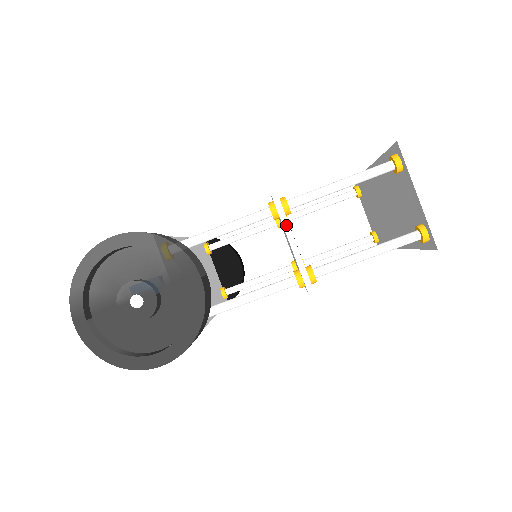
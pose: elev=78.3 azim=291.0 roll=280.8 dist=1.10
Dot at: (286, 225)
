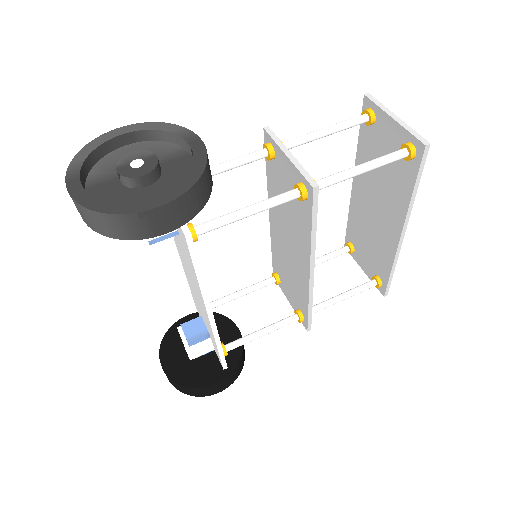
Dot at: (281, 145)
